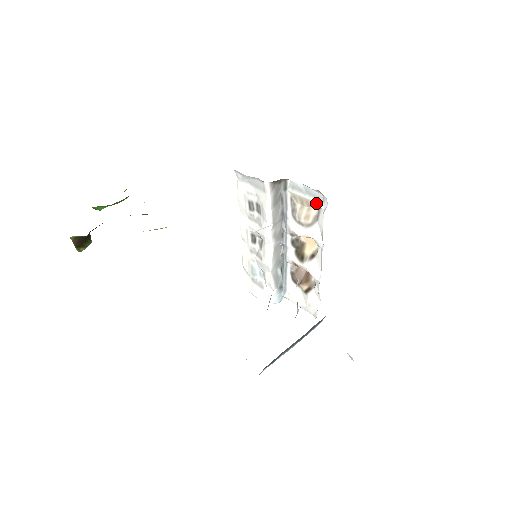
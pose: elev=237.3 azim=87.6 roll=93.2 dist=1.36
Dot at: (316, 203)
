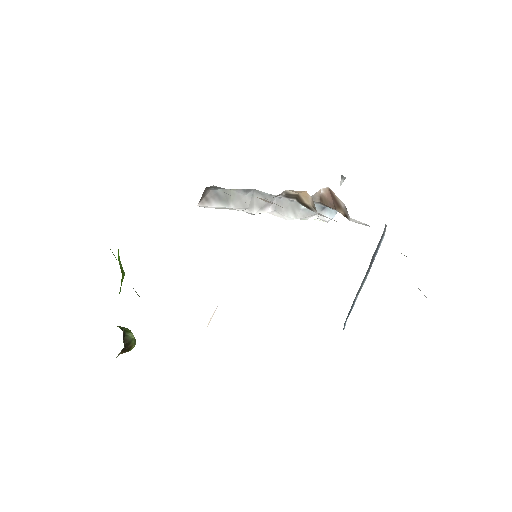
Dot at: occluded
